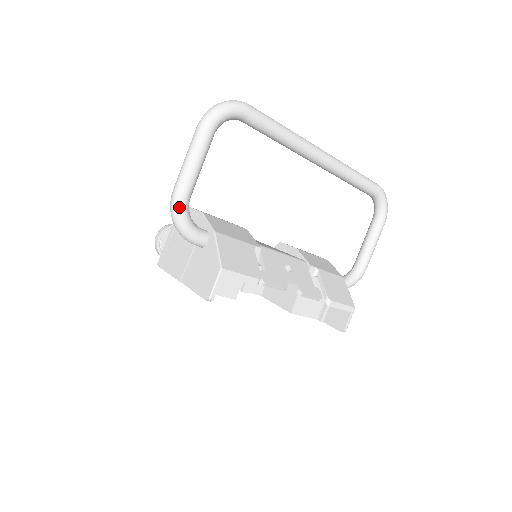
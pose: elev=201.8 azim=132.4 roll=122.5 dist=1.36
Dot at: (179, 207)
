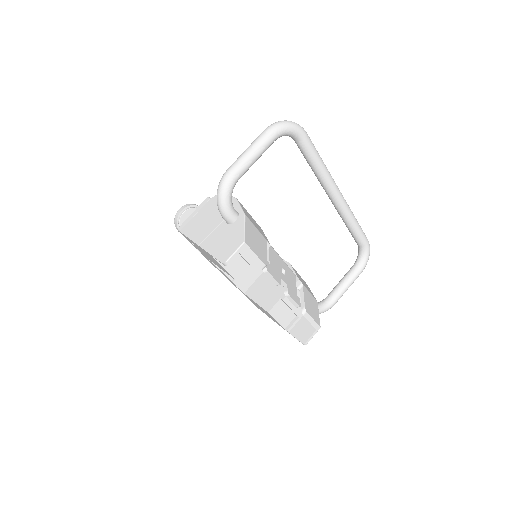
Dot at: (228, 183)
